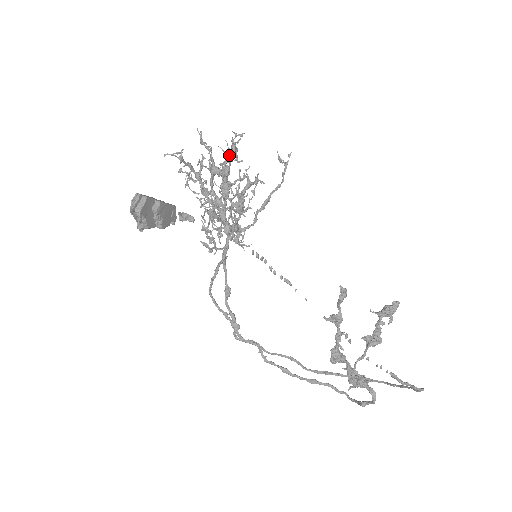
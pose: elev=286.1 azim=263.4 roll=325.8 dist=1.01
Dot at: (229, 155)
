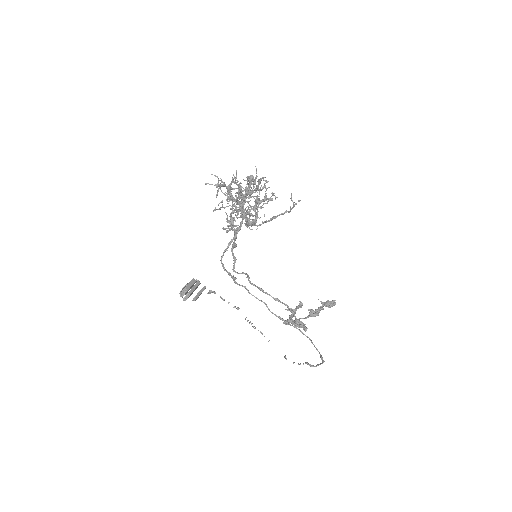
Dot at: occluded
